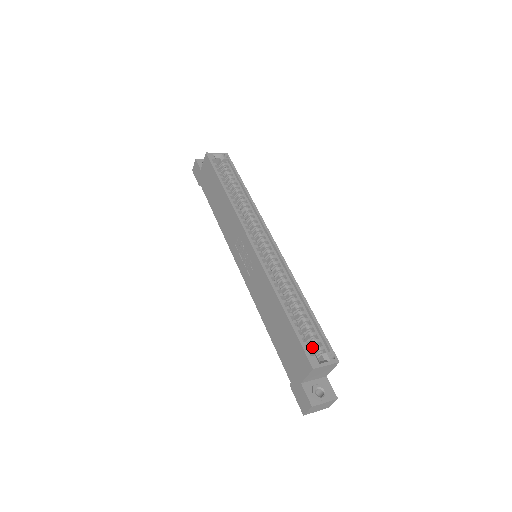
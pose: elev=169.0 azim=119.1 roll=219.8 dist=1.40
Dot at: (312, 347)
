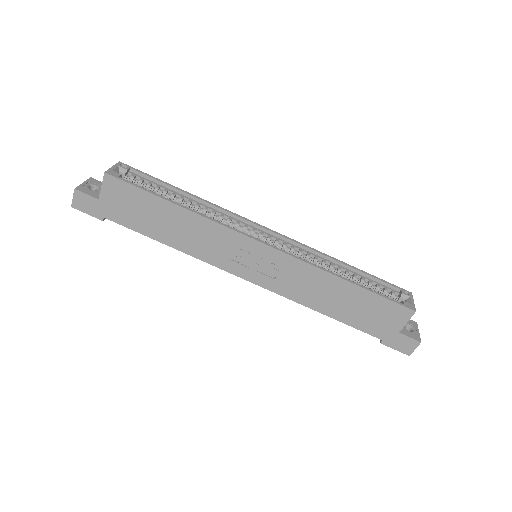
Dot at: occluded
